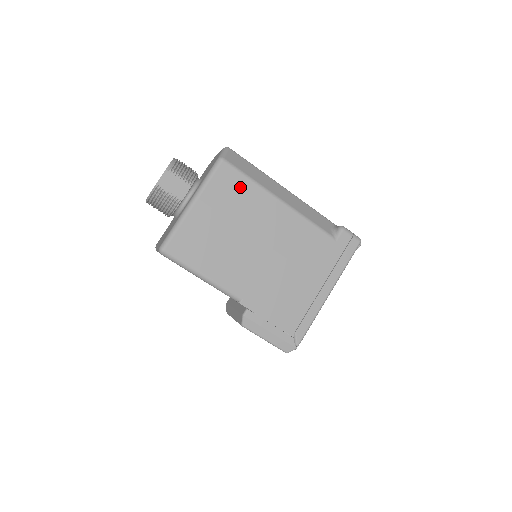
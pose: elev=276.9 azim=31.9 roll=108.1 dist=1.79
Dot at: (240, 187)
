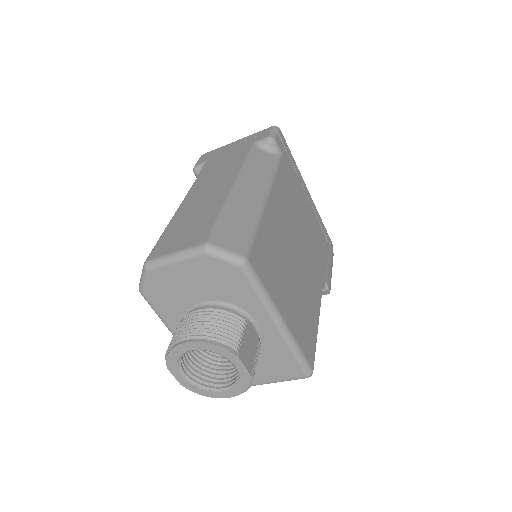
Dot at: (265, 247)
